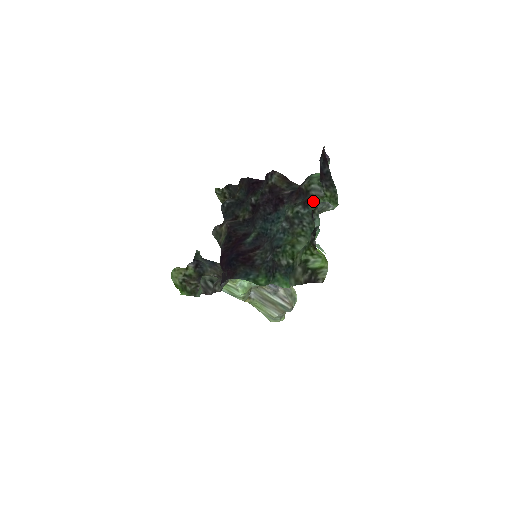
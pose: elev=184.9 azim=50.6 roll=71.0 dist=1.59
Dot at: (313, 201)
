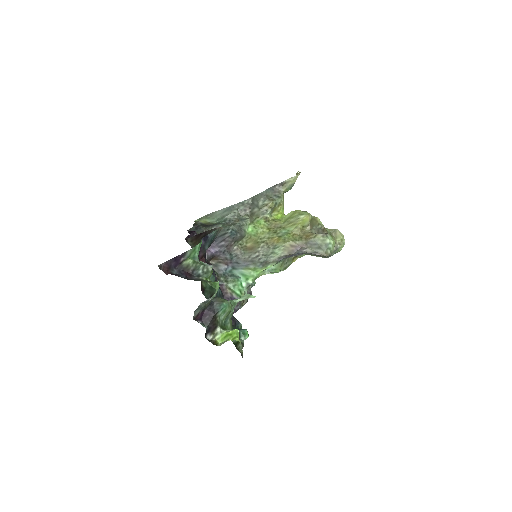
Dot at: (204, 286)
